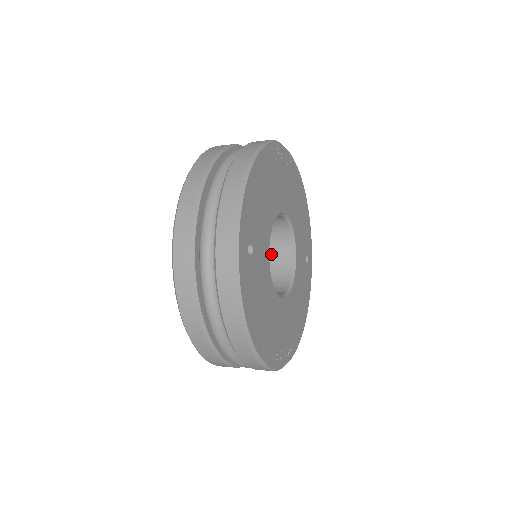
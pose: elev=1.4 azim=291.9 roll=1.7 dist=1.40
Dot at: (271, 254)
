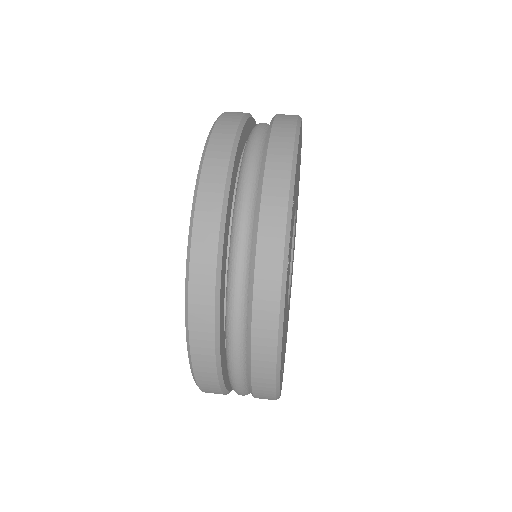
Dot at: occluded
